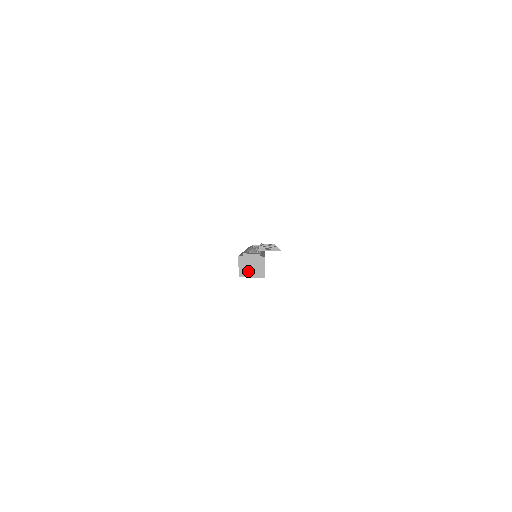
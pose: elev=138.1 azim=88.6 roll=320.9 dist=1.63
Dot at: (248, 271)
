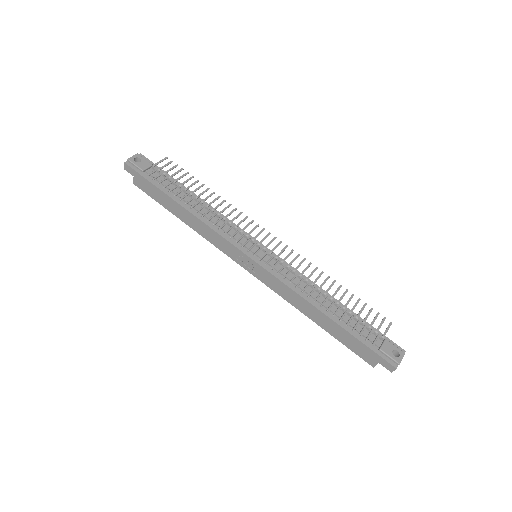
Dot at: occluded
